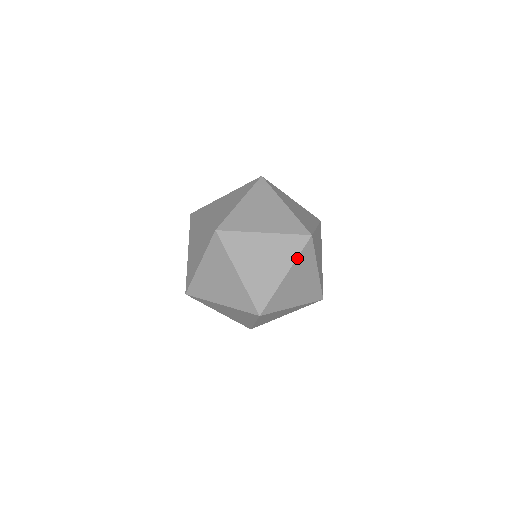
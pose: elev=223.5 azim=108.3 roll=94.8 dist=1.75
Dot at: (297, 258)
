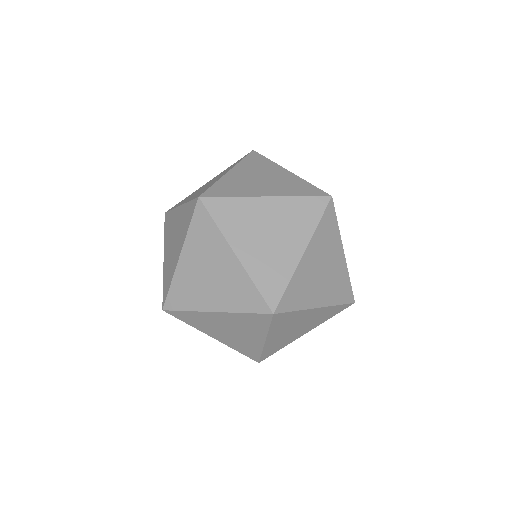
Dot at: occluded
